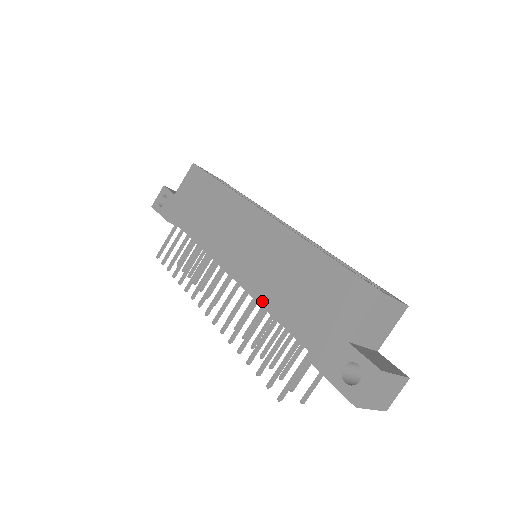
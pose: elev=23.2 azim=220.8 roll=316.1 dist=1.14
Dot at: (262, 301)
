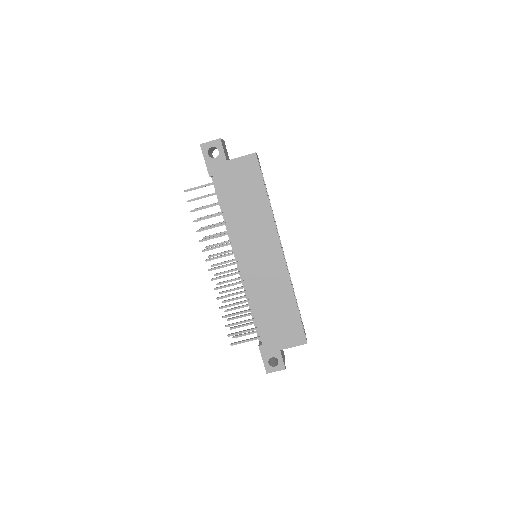
Dot at: (251, 300)
